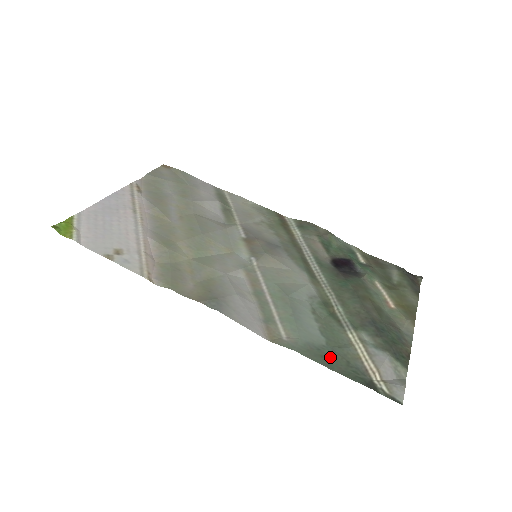
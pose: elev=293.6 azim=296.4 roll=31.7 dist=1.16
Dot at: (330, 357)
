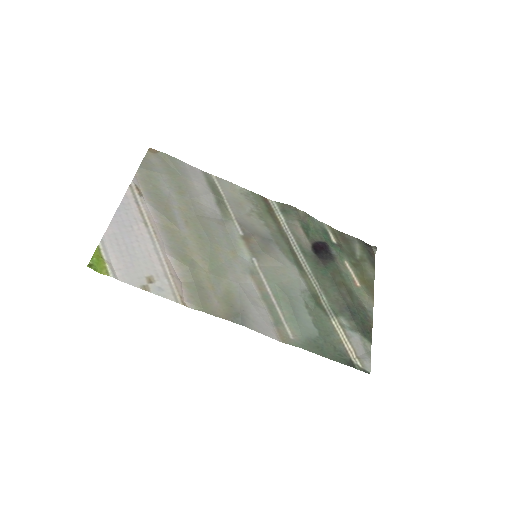
Dot at: (323, 346)
